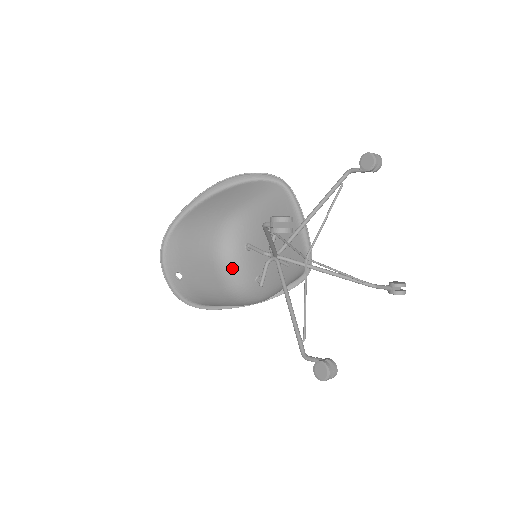
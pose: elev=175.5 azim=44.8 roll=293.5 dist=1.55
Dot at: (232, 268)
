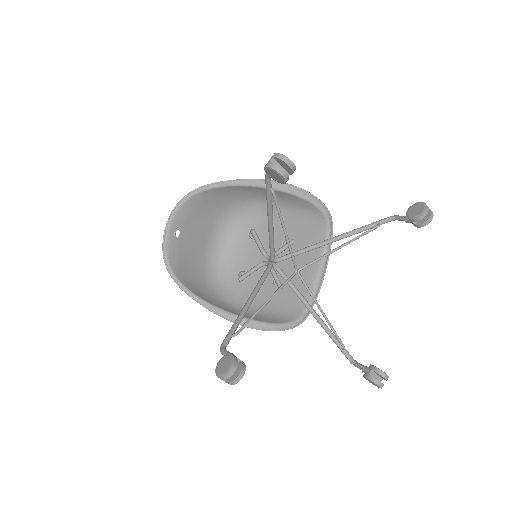
Dot at: (224, 242)
